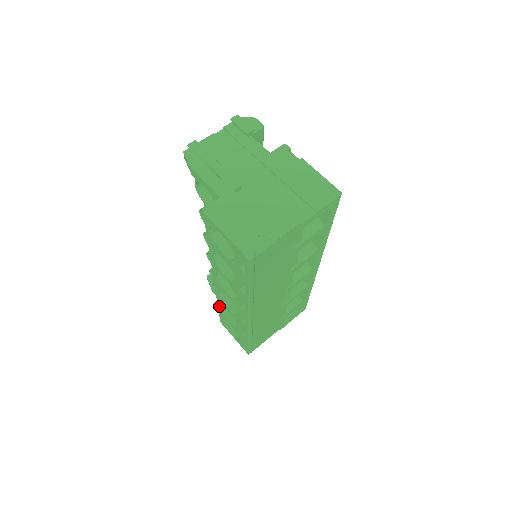
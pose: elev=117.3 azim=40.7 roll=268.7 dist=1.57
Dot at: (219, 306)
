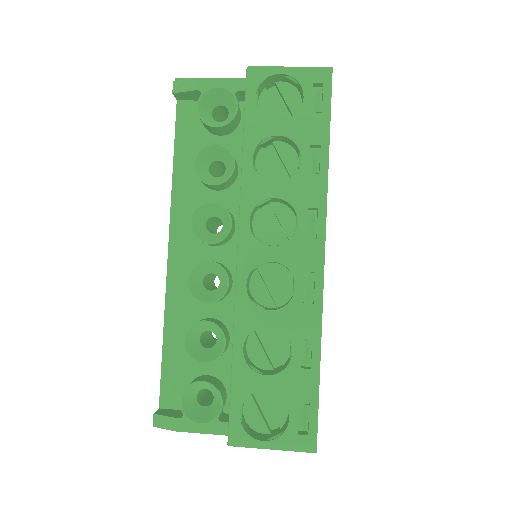
Dot at: (239, 351)
